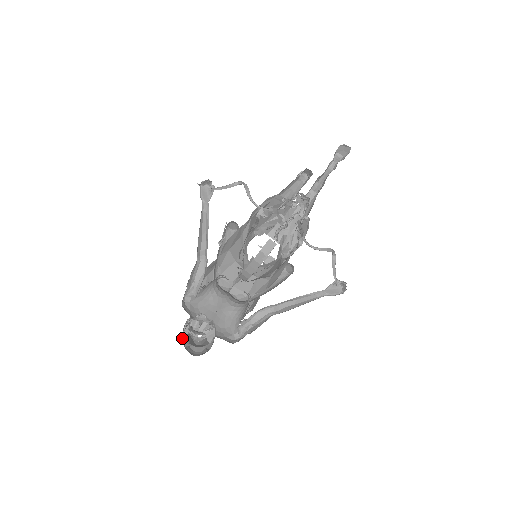
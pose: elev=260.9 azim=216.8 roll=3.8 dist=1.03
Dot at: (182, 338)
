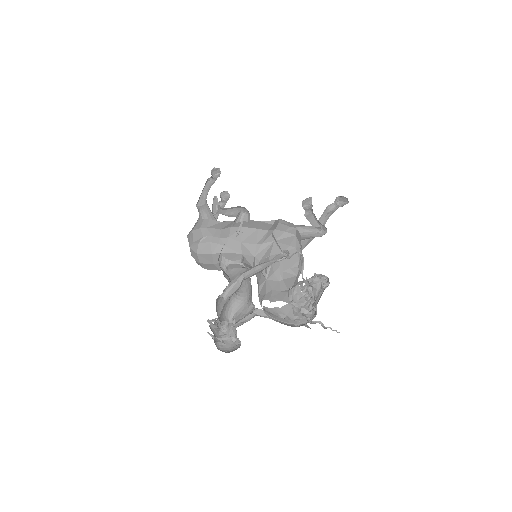
Dot at: occluded
